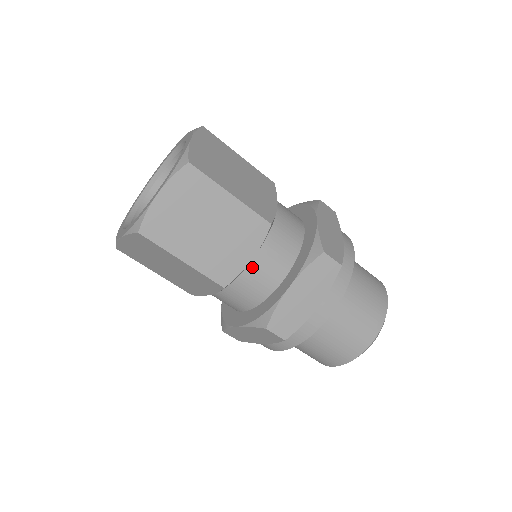
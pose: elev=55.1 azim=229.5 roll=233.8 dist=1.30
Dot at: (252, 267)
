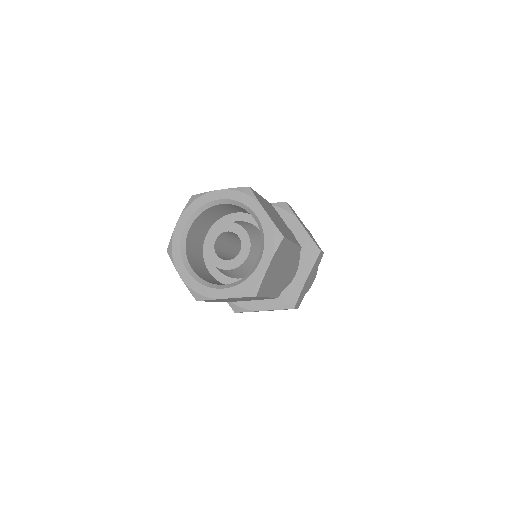
Dot at: occluded
